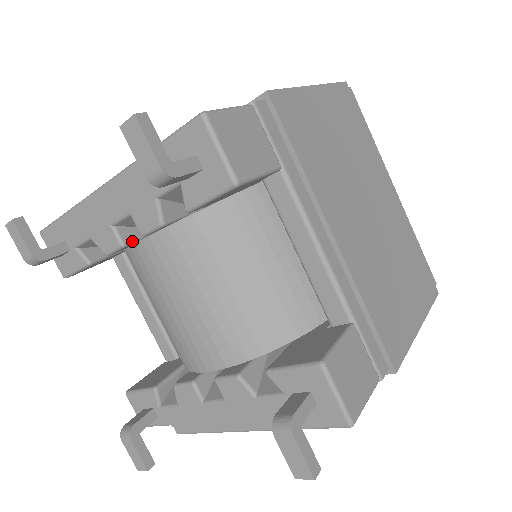
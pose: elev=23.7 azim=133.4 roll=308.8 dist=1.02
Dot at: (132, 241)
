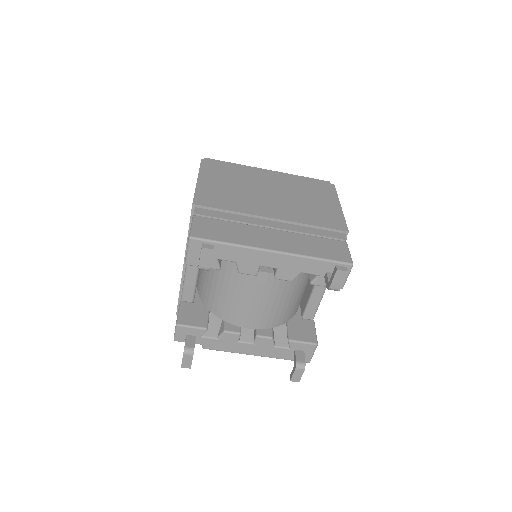
Dot at: occluded
